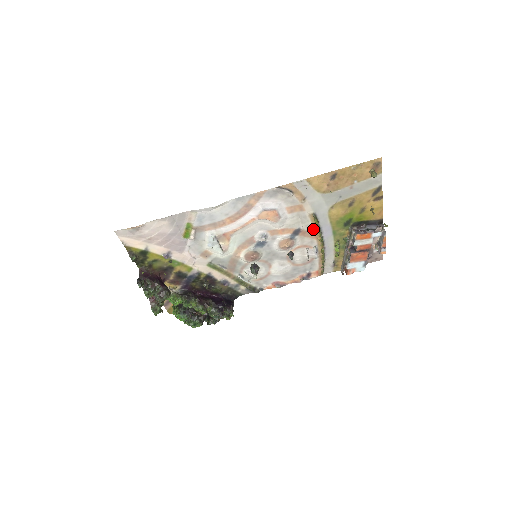
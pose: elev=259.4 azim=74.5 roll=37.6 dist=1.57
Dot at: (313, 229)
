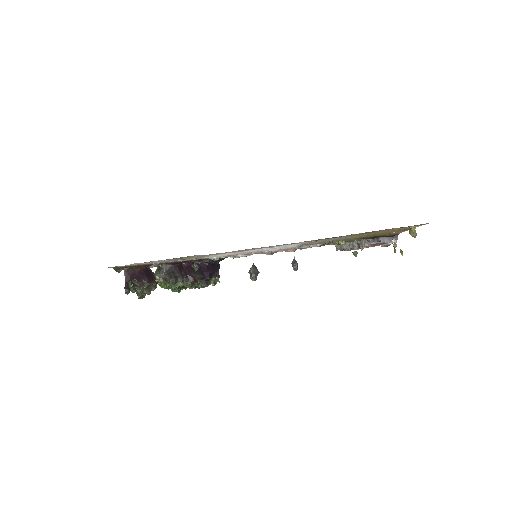
Dot at: occluded
